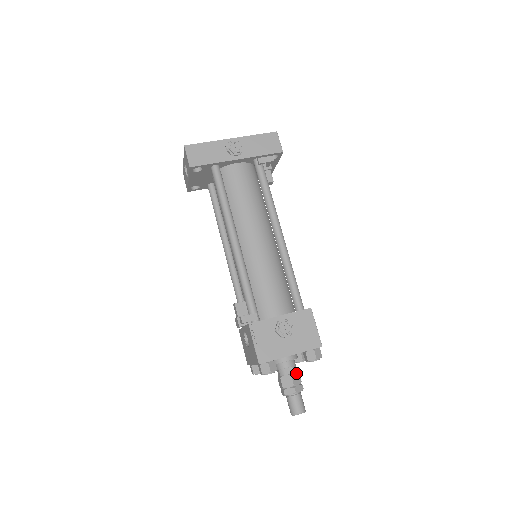
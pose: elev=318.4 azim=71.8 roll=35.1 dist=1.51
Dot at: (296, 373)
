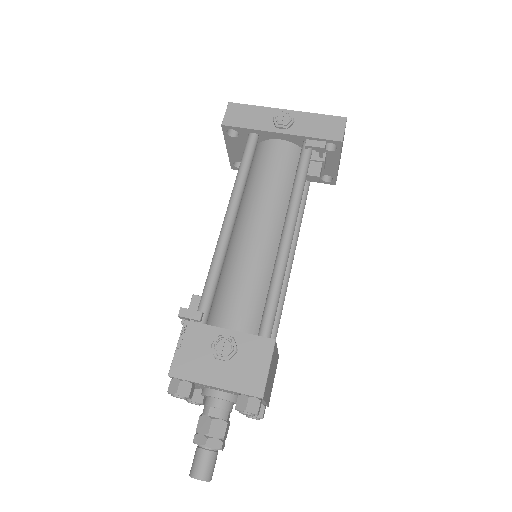
Dot at: (222, 421)
